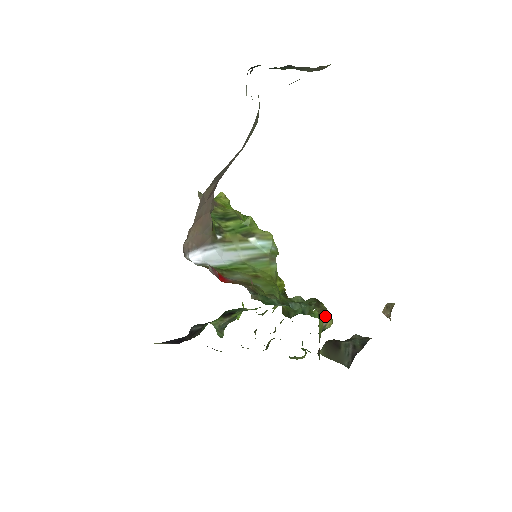
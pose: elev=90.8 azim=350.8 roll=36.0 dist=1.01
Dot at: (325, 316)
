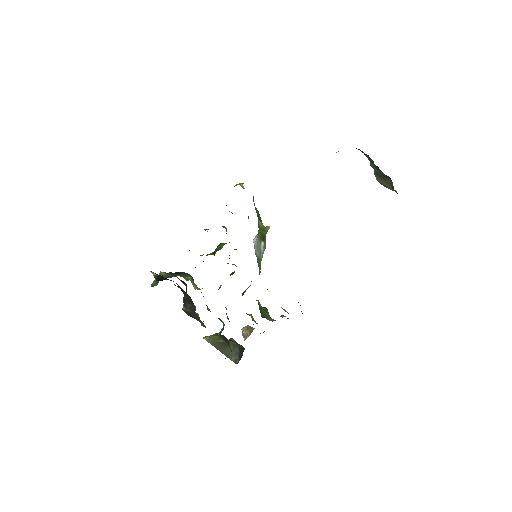
Dot at: occluded
